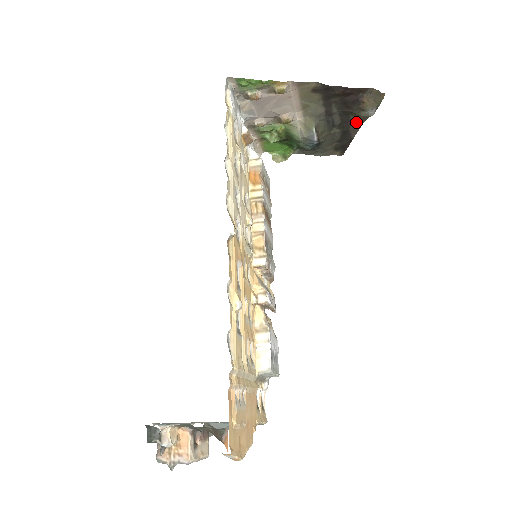
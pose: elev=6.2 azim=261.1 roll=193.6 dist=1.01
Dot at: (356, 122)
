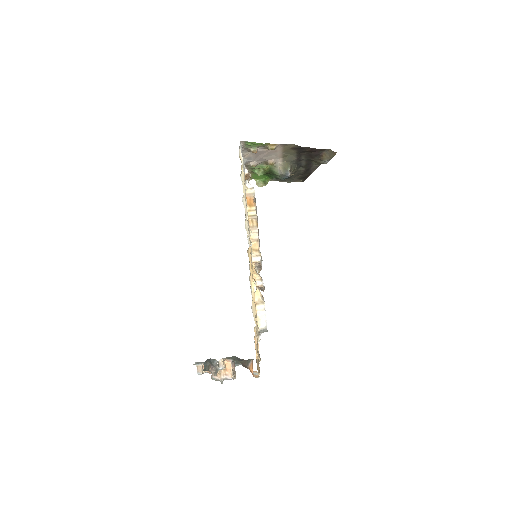
Dot at: (315, 165)
